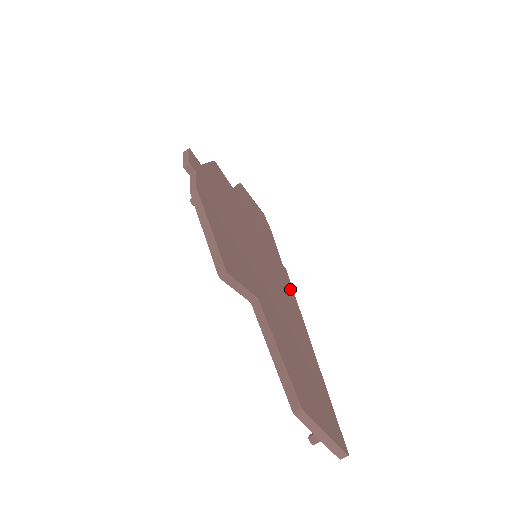
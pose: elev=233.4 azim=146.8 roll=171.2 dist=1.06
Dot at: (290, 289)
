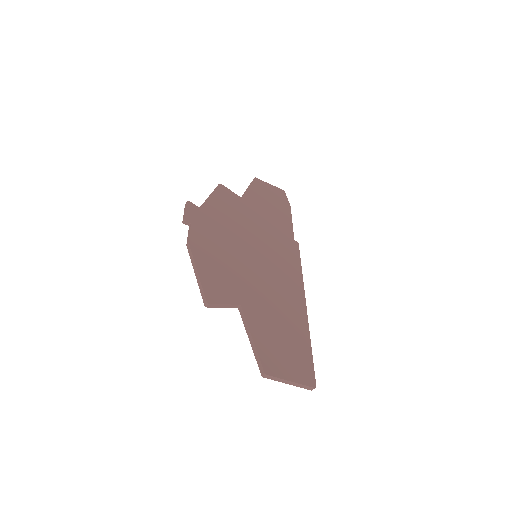
Dot at: (296, 264)
